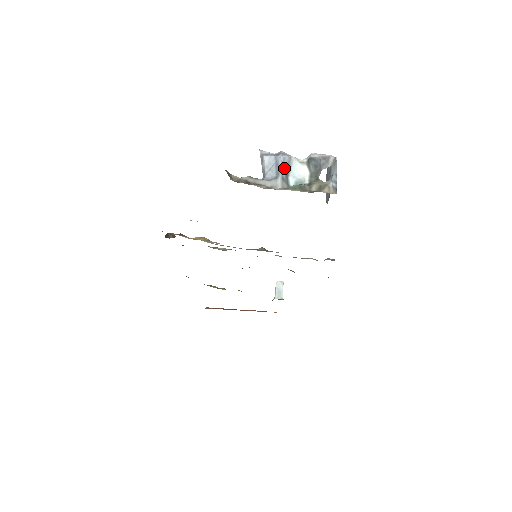
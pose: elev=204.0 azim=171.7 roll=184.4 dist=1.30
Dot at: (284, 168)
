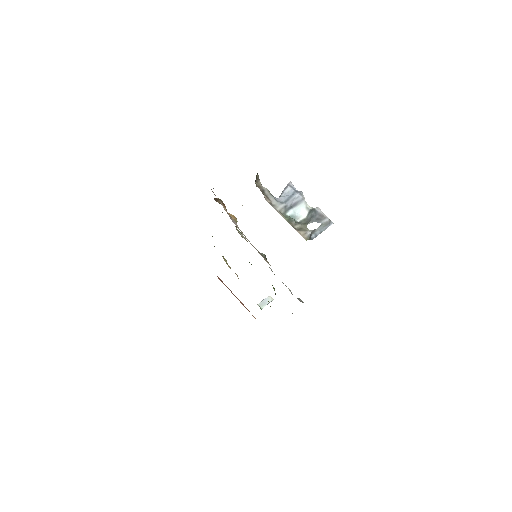
Dot at: (293, 202)
